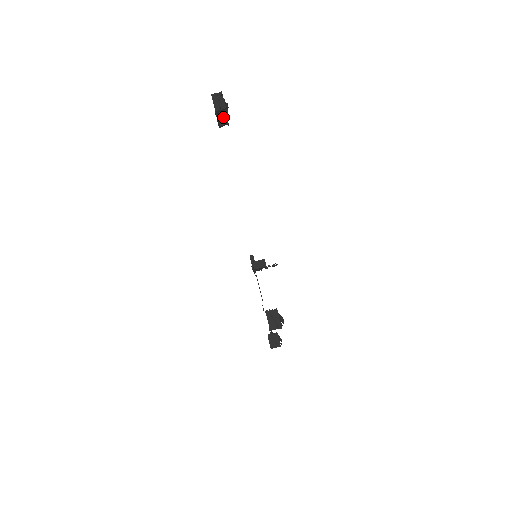
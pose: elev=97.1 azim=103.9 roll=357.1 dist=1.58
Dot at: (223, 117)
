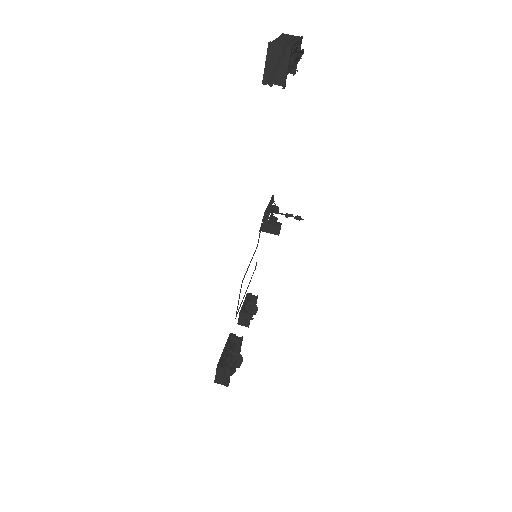
Dot at: occluded
